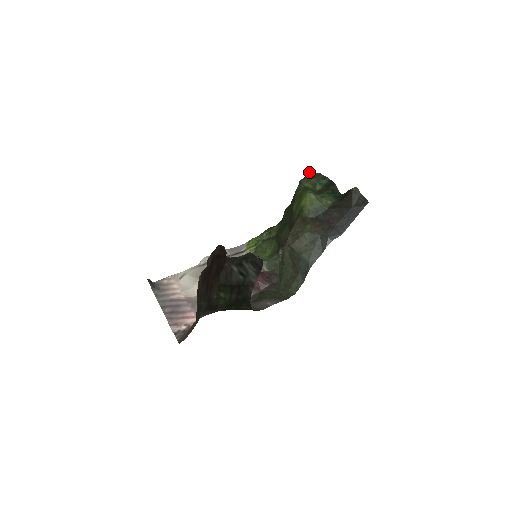
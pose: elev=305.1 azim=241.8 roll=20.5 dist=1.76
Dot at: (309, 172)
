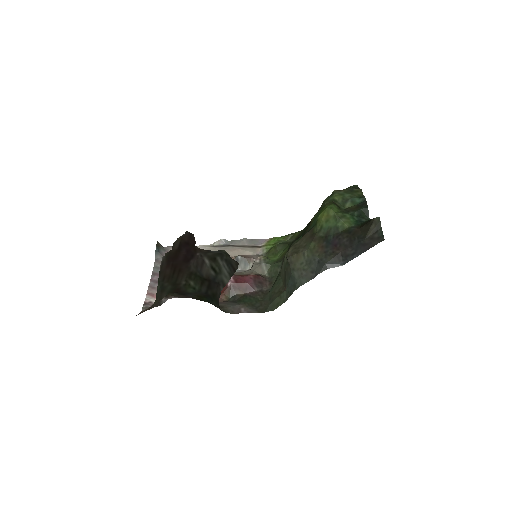
Dot at: (353, 185)
